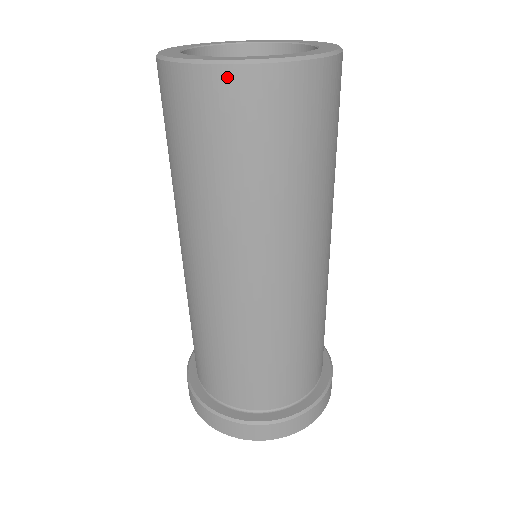
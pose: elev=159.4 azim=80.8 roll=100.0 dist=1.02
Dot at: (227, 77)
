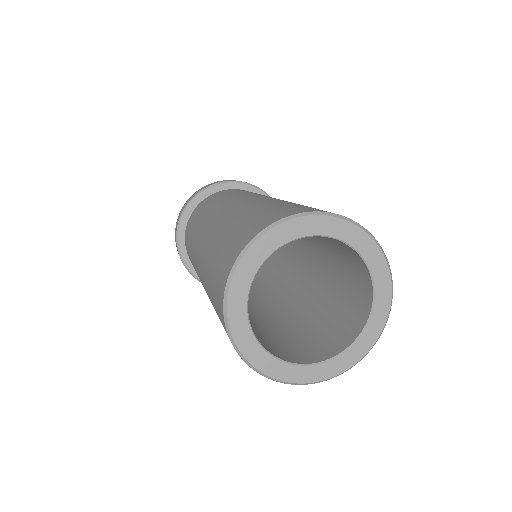
Dot at: occluded
